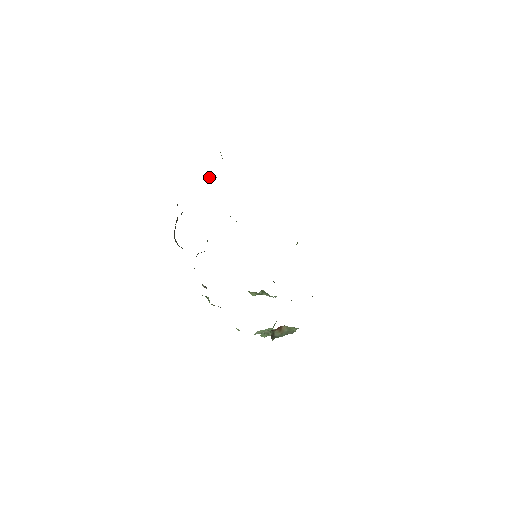
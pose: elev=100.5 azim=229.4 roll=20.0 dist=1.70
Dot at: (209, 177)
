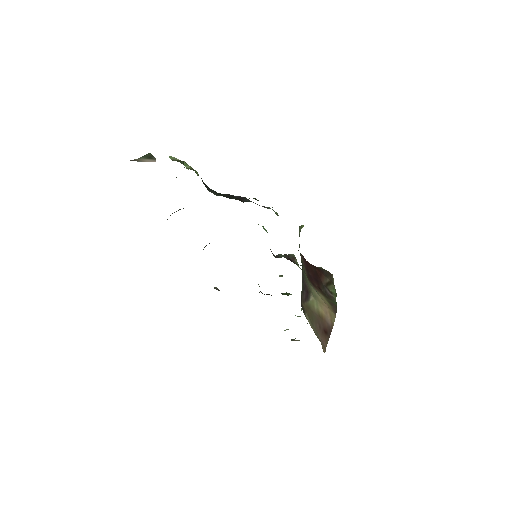
Dot at: (176, 177)
